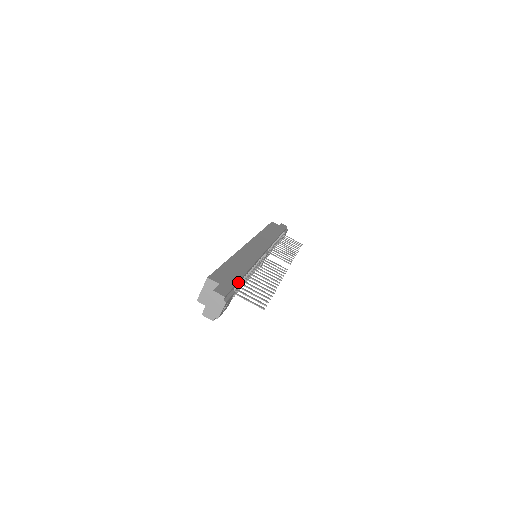
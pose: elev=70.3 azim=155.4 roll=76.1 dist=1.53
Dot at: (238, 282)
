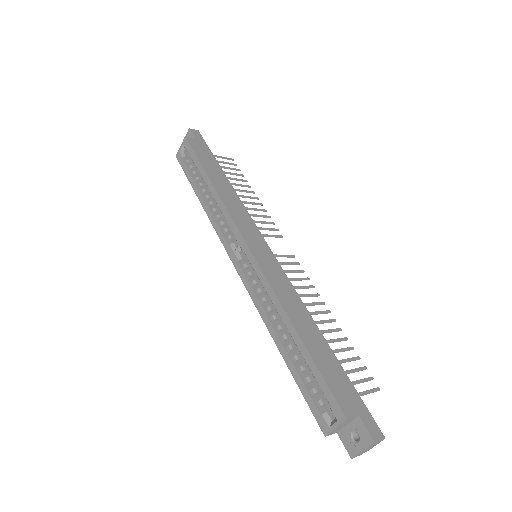
Dot at: (344, 375)
